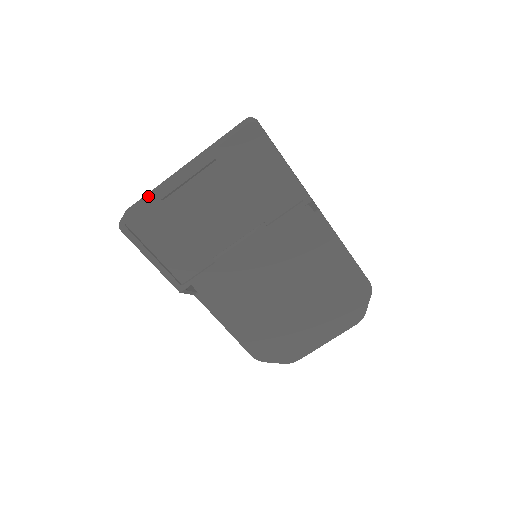
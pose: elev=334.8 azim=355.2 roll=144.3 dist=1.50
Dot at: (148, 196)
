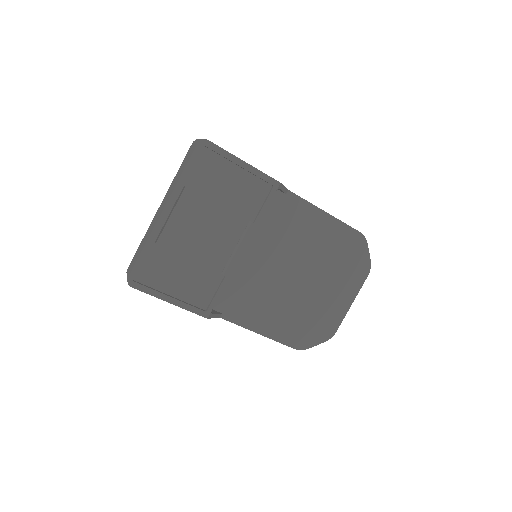
Dot at: (141, 247)
